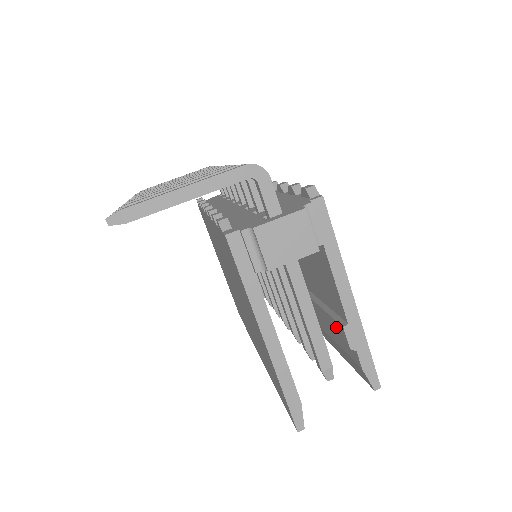
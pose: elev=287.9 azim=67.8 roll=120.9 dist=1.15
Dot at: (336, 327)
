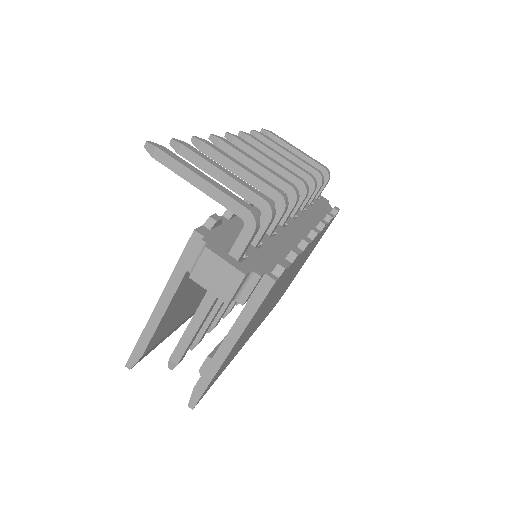
Dot at: occluded
